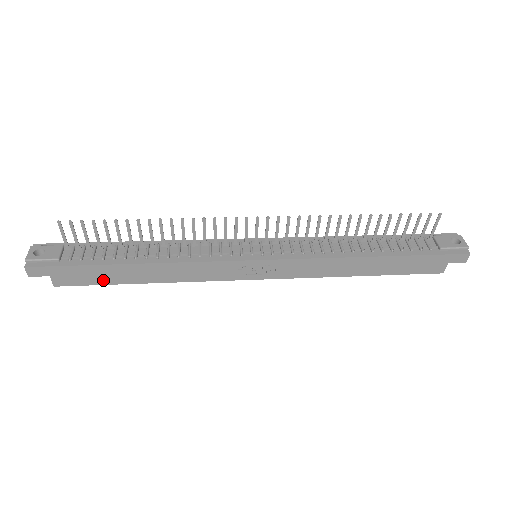
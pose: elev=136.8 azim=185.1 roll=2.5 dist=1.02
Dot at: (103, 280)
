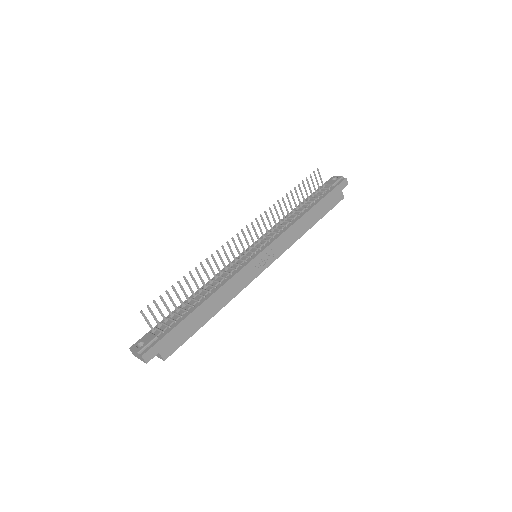
Dot at: (190, 332)
